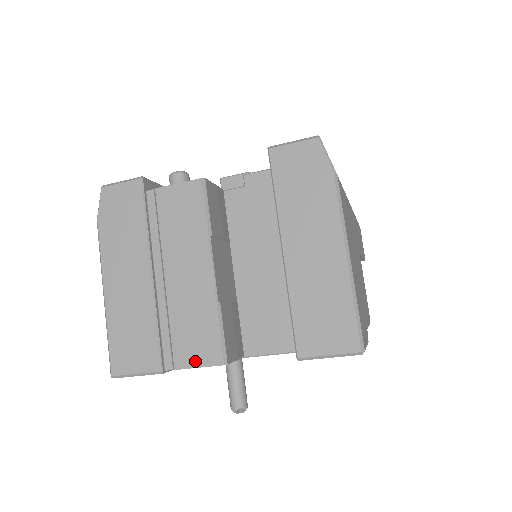
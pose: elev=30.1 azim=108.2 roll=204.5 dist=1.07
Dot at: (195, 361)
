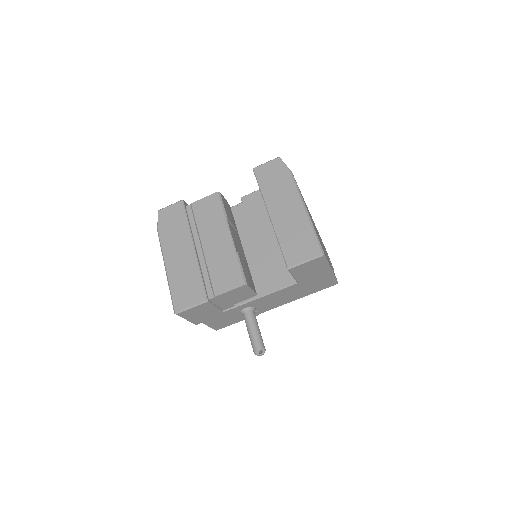
Dot at: (227, 288)
